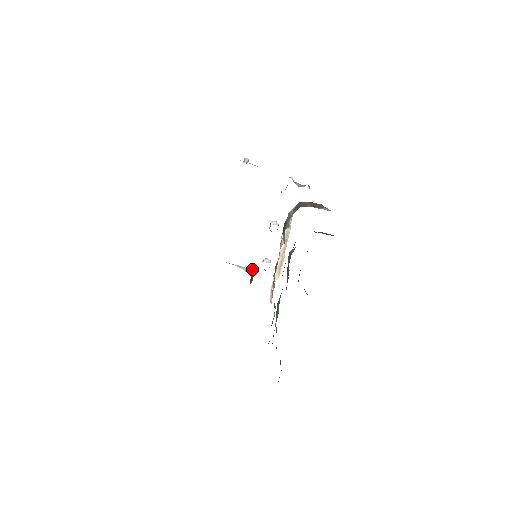
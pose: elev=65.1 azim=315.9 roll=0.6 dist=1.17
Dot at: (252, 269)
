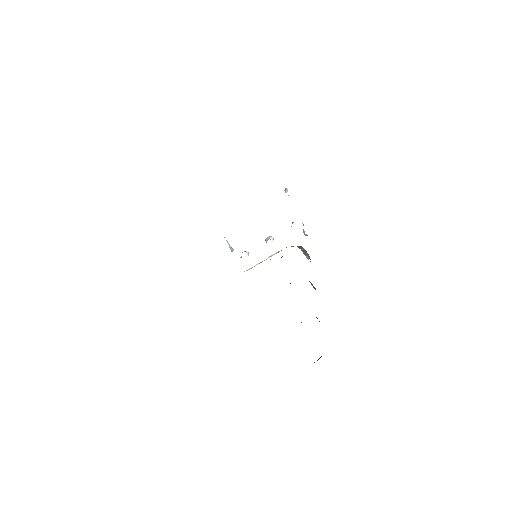
Dot at: (233, 249)
